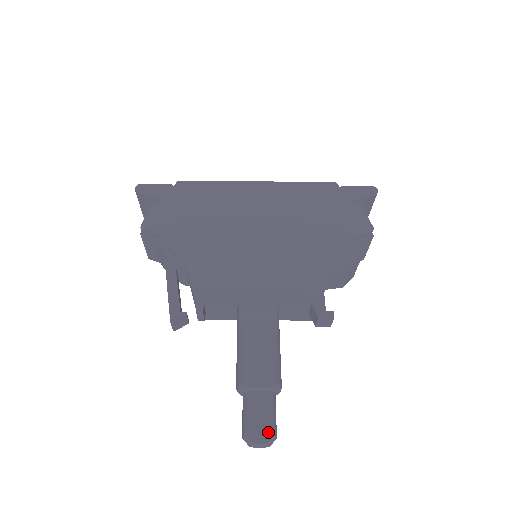
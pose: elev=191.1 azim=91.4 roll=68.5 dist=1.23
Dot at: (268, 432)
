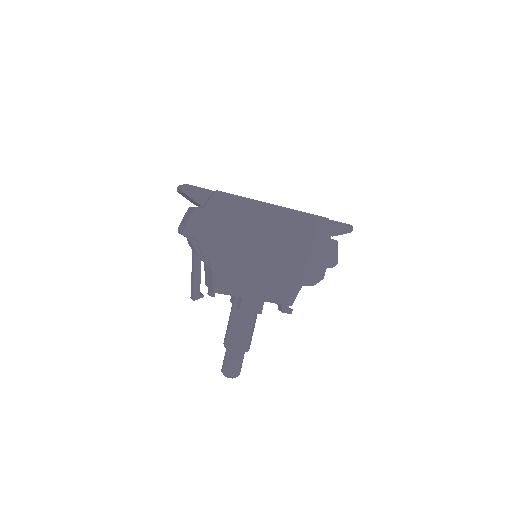
Dot at: (237, 373)
